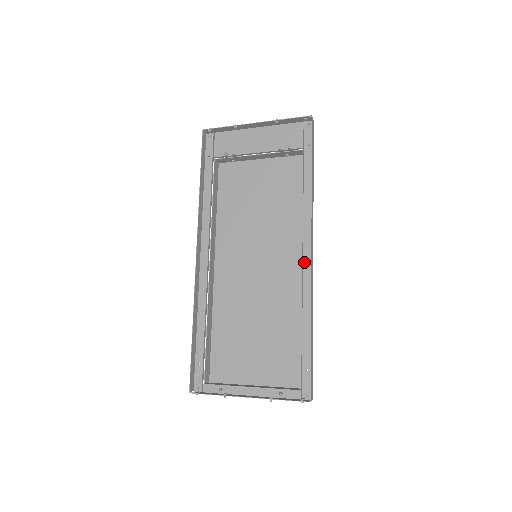
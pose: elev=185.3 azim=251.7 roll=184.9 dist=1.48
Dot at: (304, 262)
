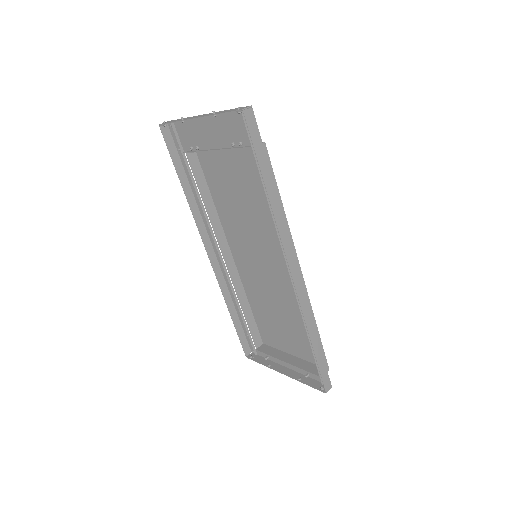
Dot at: occluded
